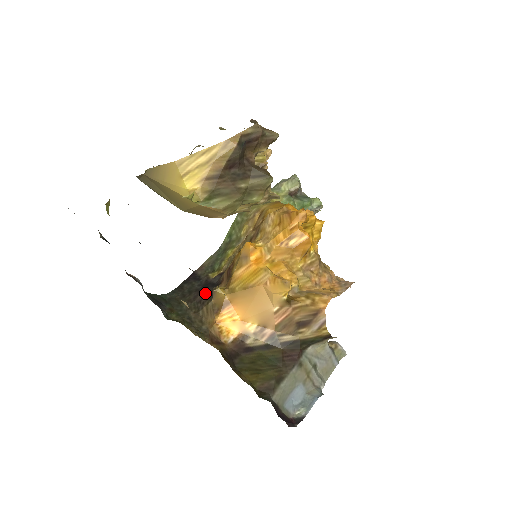
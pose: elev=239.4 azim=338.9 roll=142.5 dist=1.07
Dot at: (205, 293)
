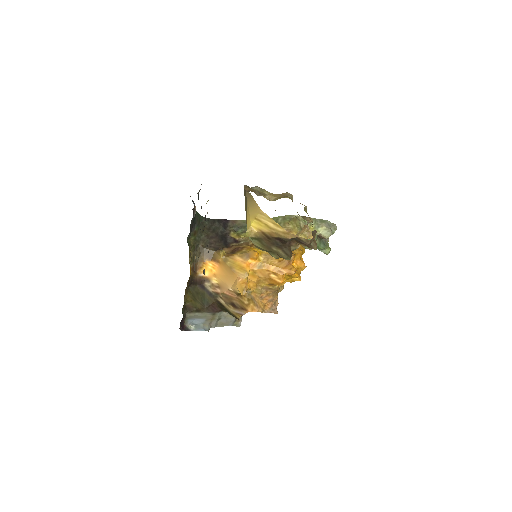
Dot at: (217, 242)
